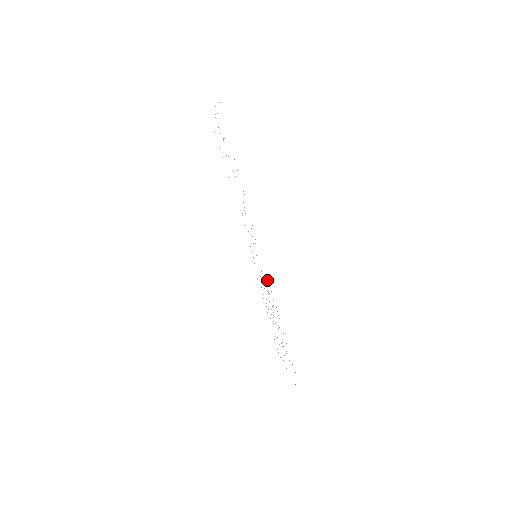
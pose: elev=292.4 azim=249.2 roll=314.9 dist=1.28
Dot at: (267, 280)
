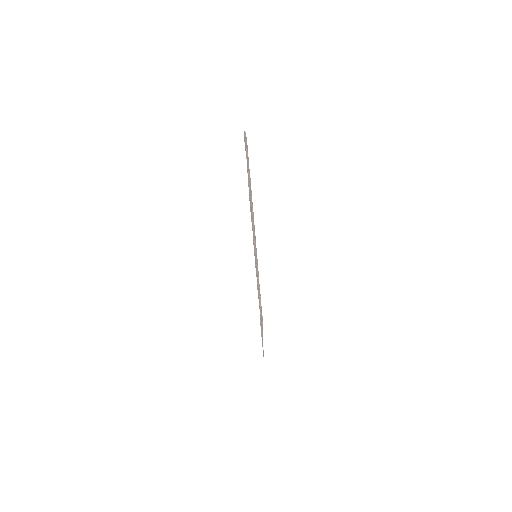
Dot at: occluded
